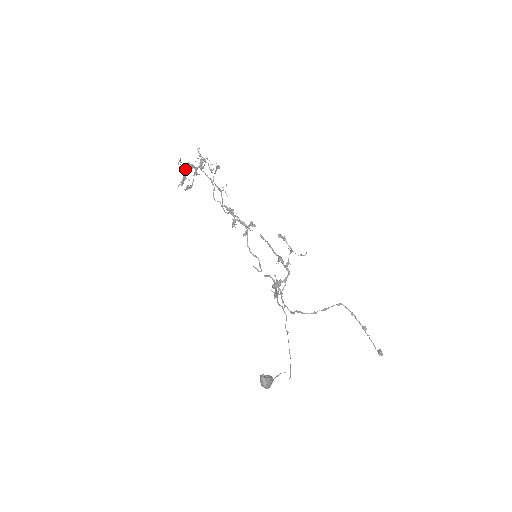
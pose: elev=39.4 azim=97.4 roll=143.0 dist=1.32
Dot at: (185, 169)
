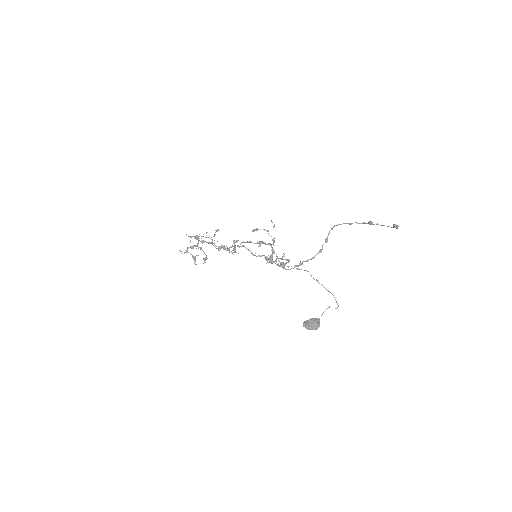
Dot at: (188, 252)
